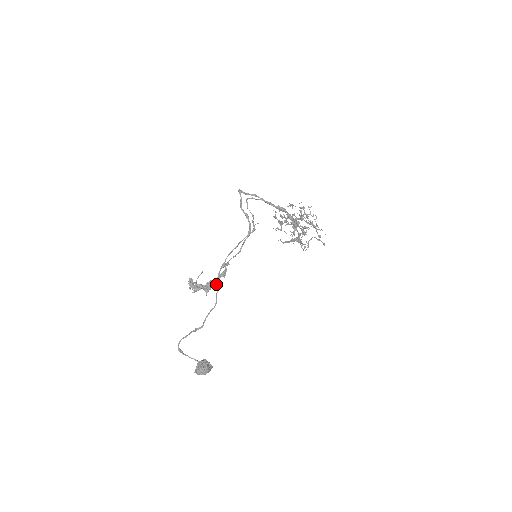
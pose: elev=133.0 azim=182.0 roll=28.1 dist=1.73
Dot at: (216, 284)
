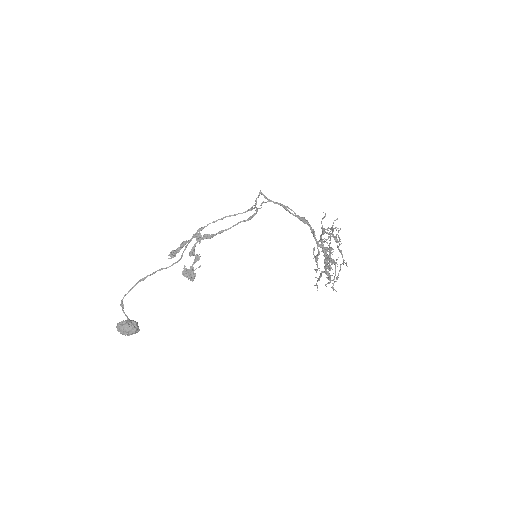
Dot at: (191, 251)
